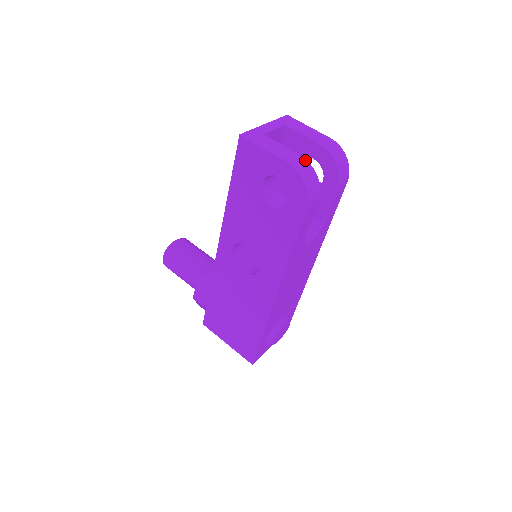
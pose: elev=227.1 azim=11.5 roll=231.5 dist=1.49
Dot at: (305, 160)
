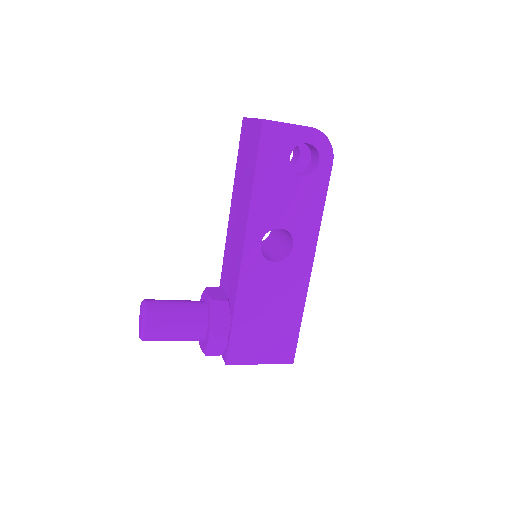
Dot at: occluded
